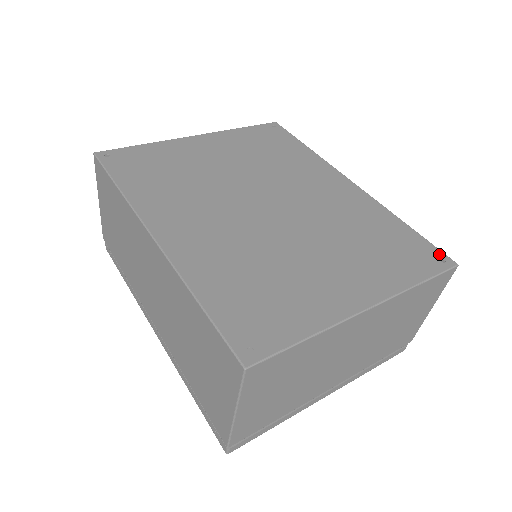
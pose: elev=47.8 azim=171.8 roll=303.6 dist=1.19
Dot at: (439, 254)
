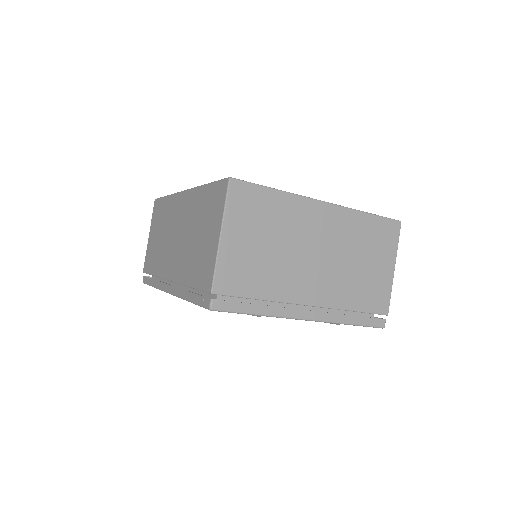
Dot at: occluded
